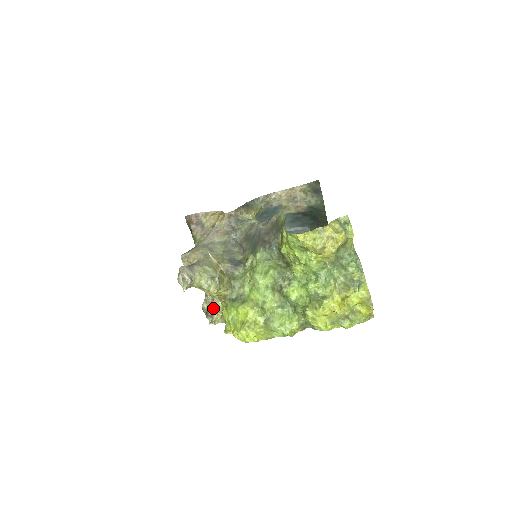
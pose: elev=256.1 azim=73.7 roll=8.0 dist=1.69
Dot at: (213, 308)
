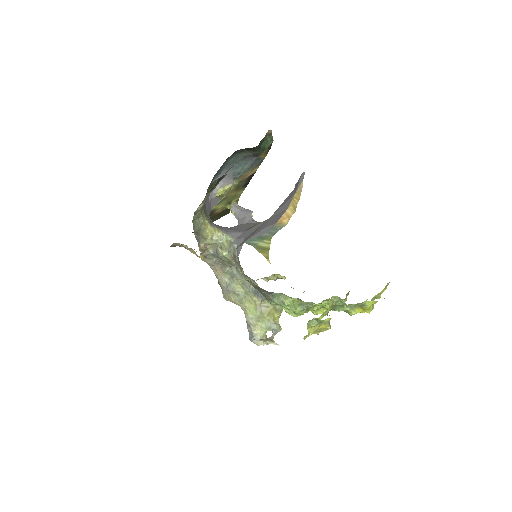
Dot at: occluded
